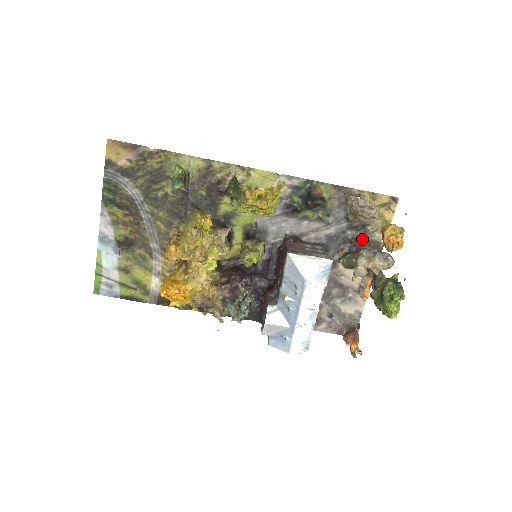
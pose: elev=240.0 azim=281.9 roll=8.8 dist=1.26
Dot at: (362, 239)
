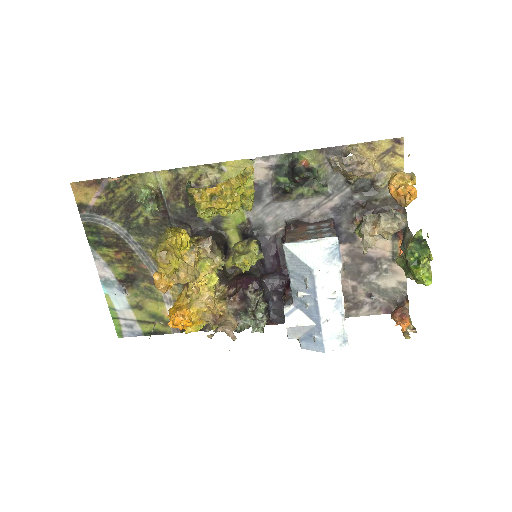
Dot at: (375, 199)
